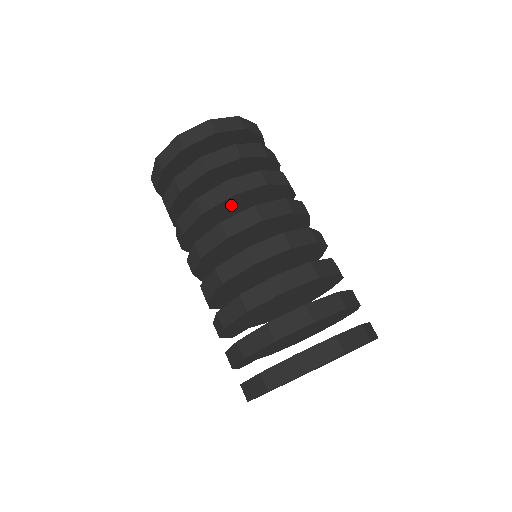
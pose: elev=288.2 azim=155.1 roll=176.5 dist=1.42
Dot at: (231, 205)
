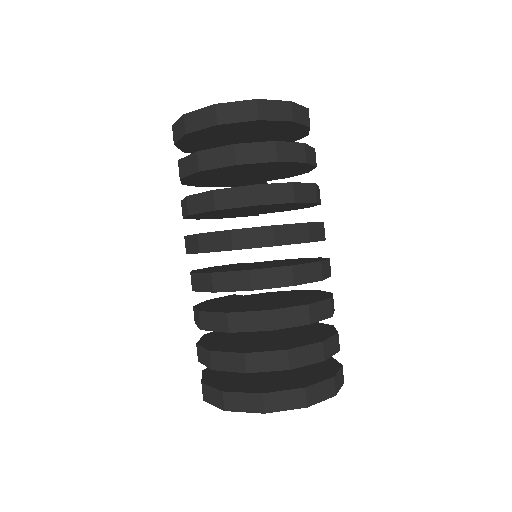
Dot at: (221, 211)
